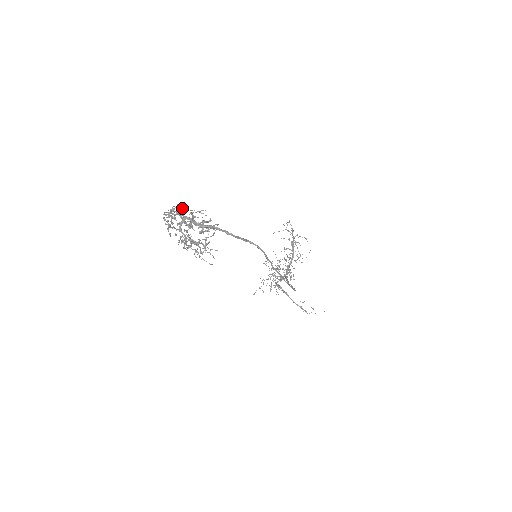
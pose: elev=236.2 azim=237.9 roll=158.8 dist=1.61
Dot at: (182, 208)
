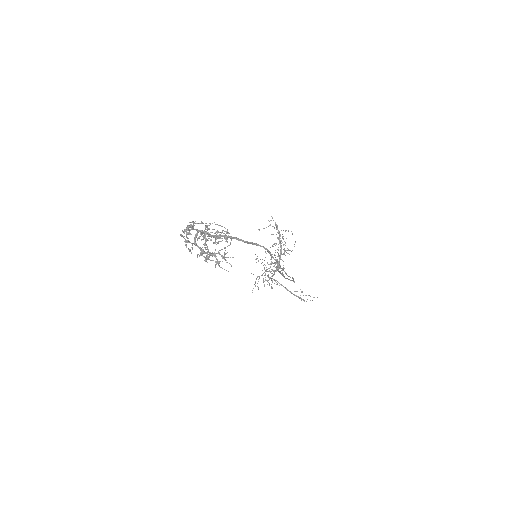
Dot at: (198, 223)
